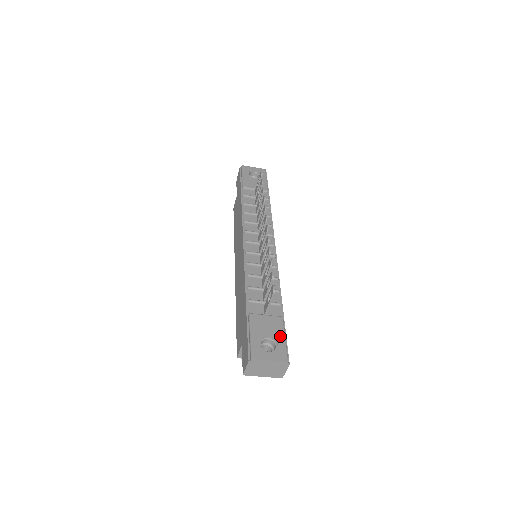
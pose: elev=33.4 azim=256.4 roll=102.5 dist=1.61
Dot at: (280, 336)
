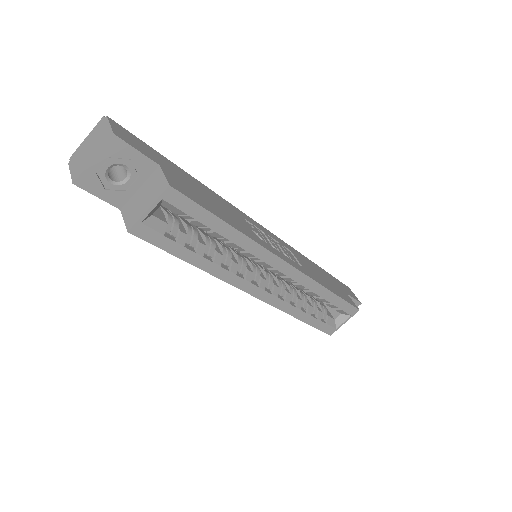
Dot at: occluded
